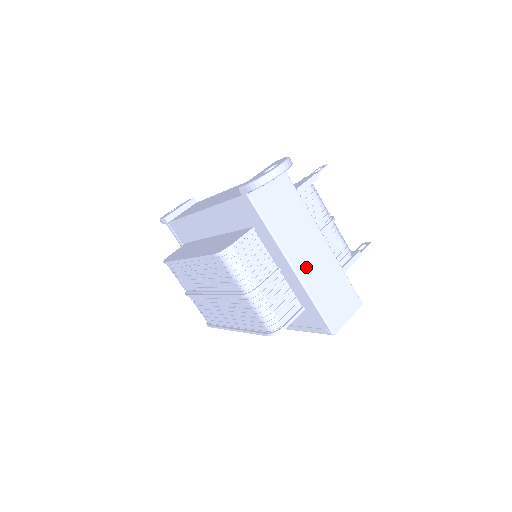
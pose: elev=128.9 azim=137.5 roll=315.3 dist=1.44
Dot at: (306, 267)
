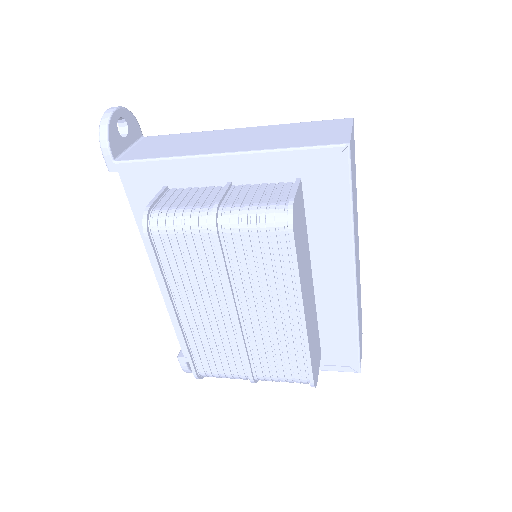
Dot at: (240, 145)
